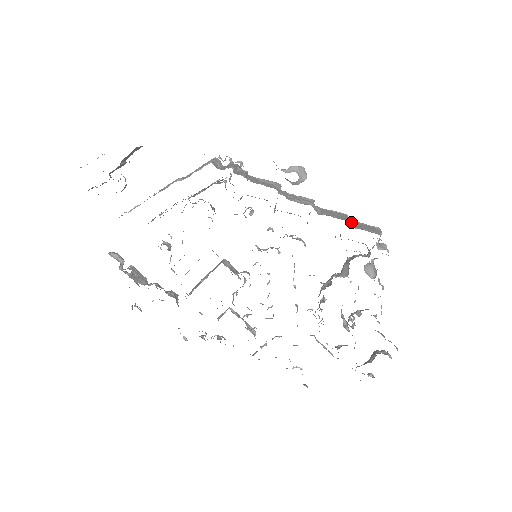
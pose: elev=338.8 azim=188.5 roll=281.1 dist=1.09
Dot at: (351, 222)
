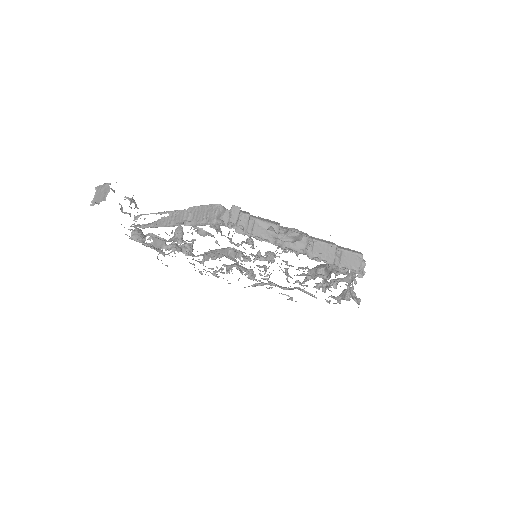
Dot at: (337, 260)
